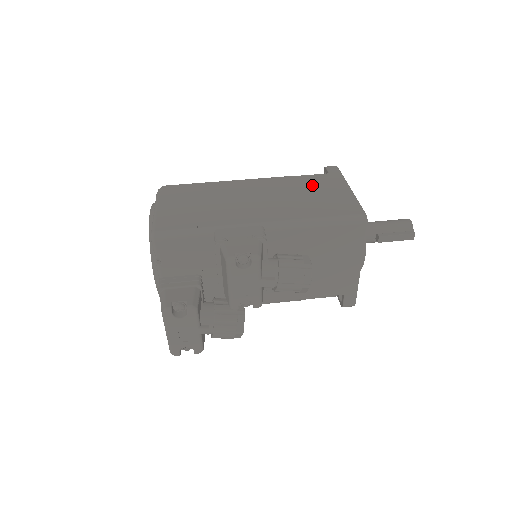
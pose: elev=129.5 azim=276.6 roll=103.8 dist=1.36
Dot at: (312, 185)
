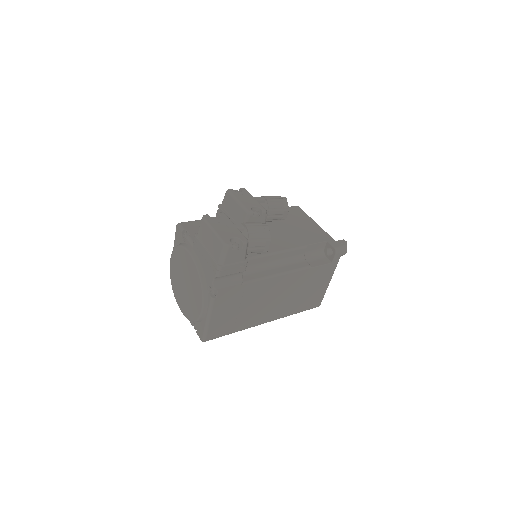
Dot at: occluded
